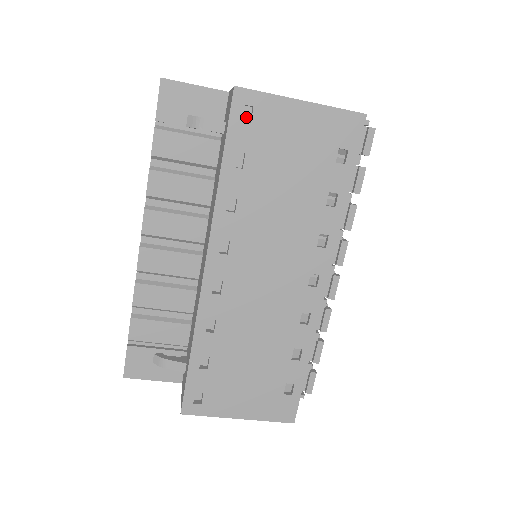
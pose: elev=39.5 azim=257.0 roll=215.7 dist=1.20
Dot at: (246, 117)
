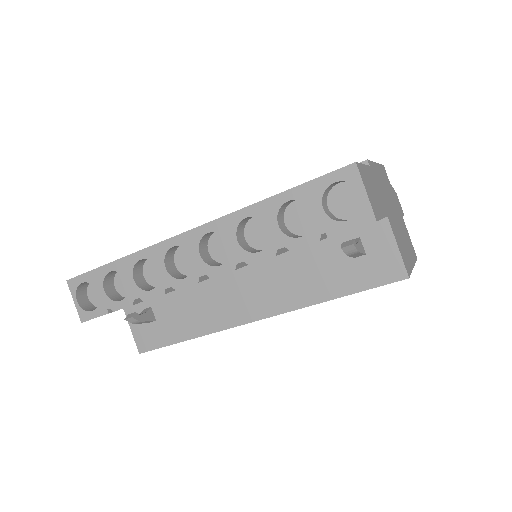
Dot at: occluded
